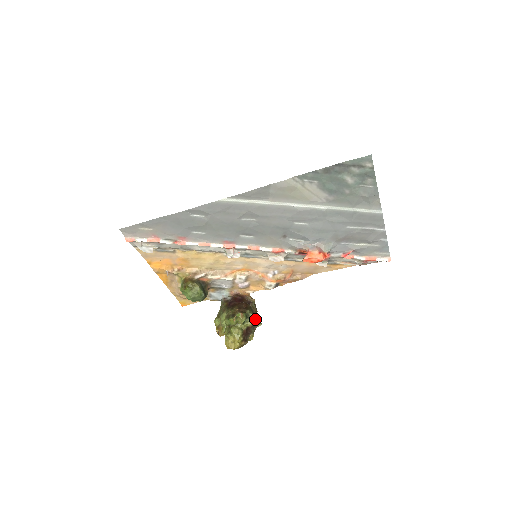
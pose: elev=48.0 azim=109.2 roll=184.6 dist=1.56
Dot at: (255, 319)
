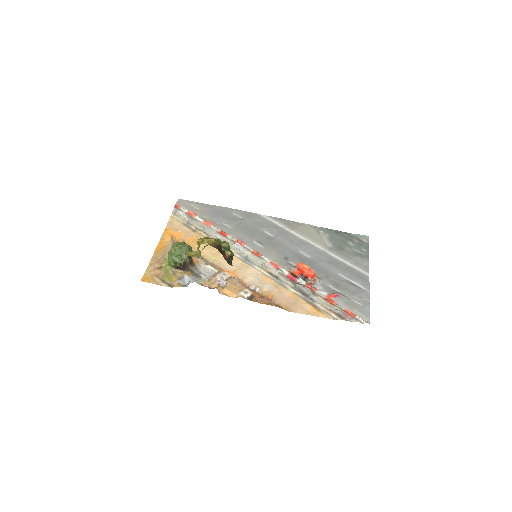
Dot at: (231, 262)
